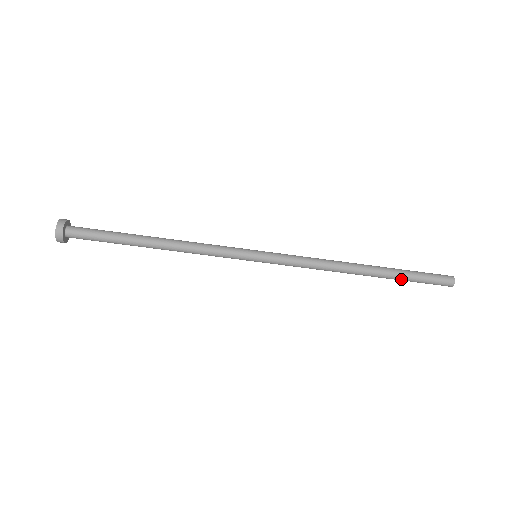
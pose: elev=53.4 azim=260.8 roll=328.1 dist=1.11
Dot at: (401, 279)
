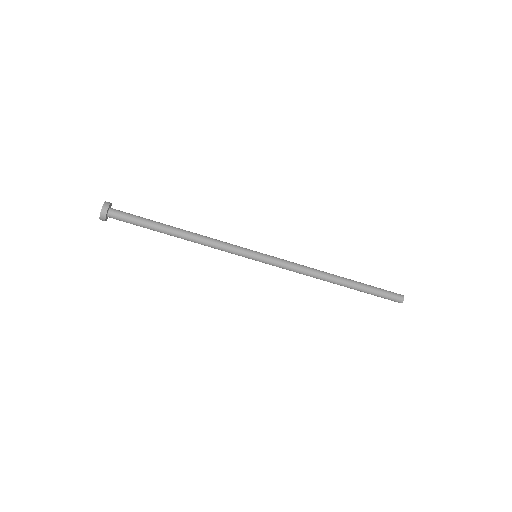
Dot at: occluded
